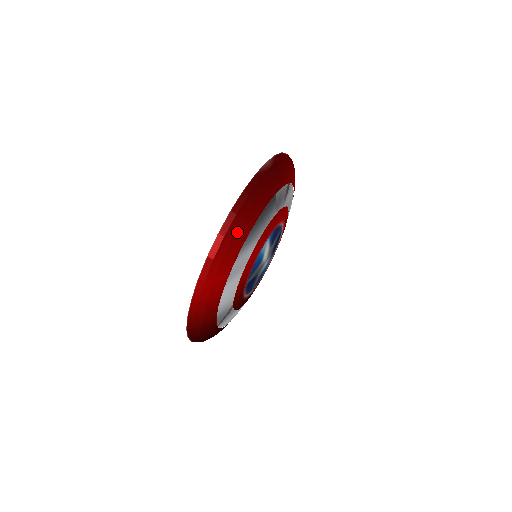
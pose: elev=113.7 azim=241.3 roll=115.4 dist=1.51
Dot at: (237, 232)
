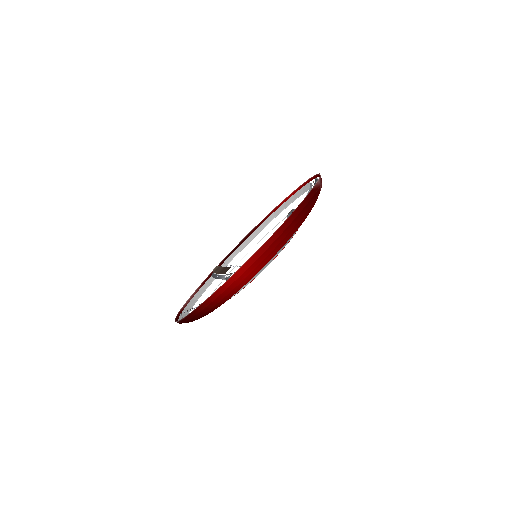
Dot at: (287, 235)
